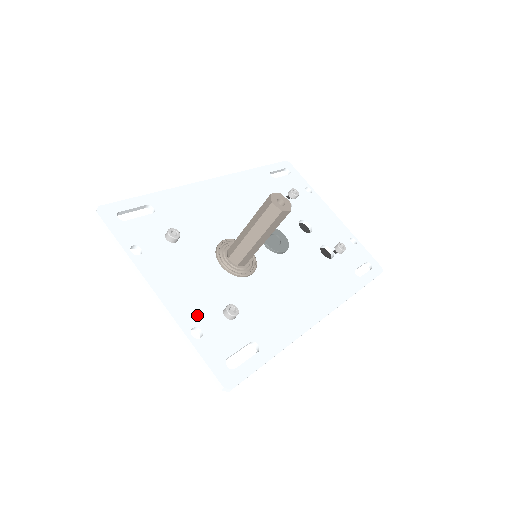
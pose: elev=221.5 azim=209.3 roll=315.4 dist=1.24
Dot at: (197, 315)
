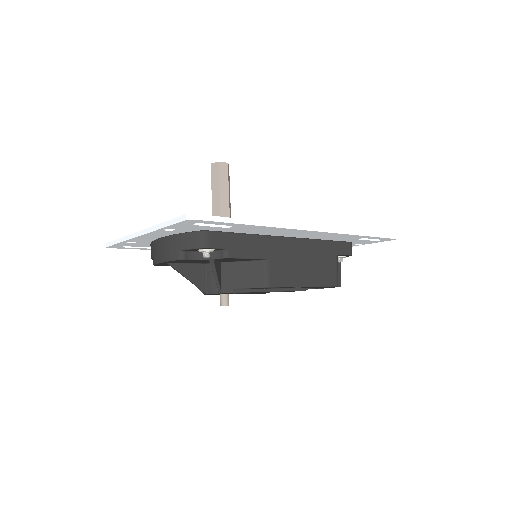
Dot at: occluded
